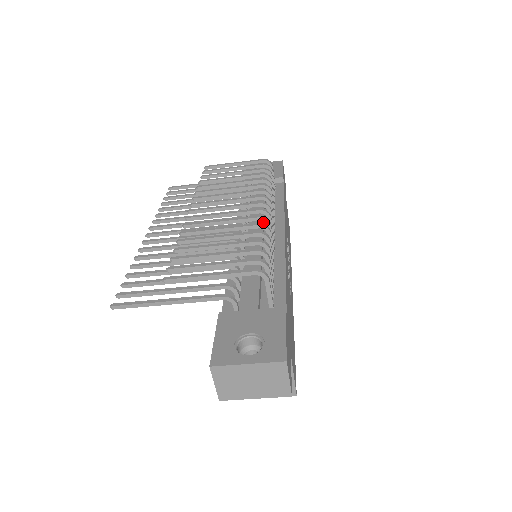
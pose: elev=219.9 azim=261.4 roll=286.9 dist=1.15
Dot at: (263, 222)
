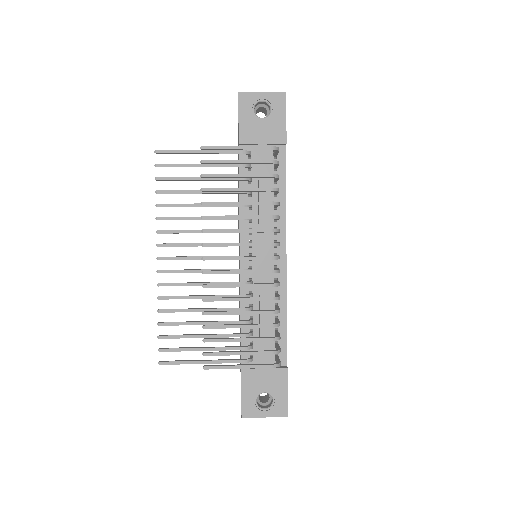
Dot at: occluded
